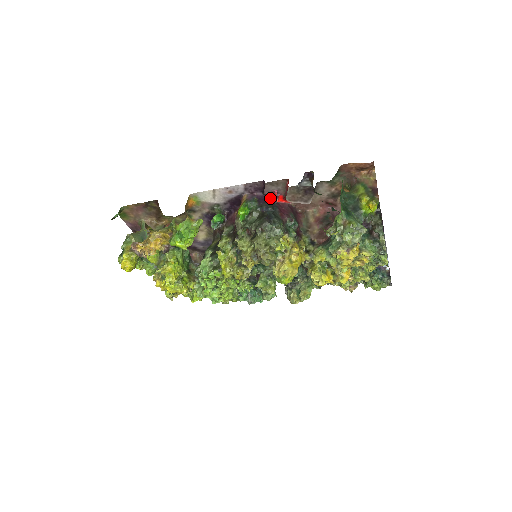
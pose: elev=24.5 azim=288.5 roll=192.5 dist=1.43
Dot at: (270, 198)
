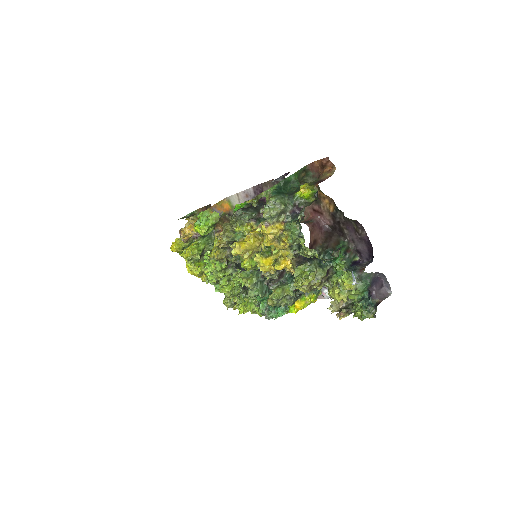
Dot at: occluded
